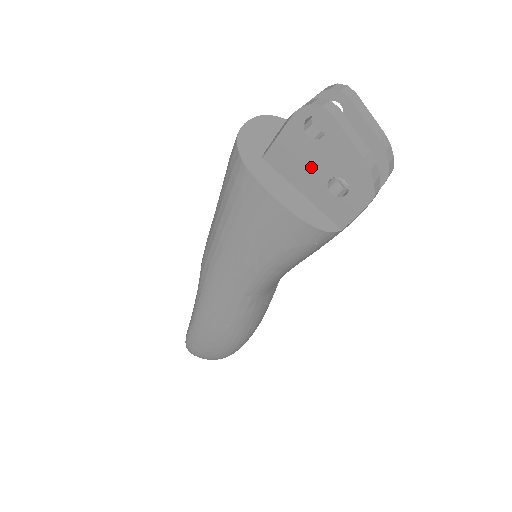
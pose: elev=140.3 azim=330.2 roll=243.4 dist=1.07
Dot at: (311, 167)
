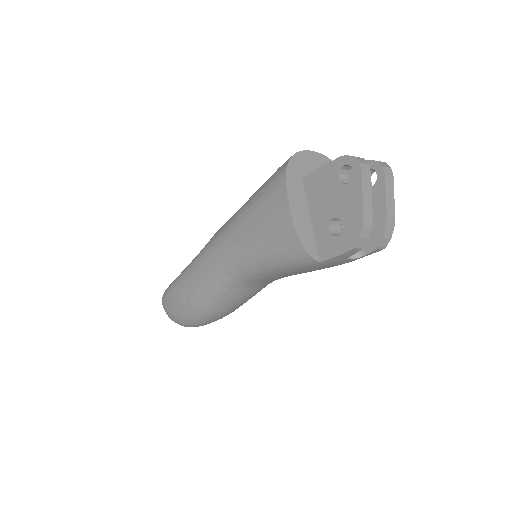
Dot at: (328, 202)
